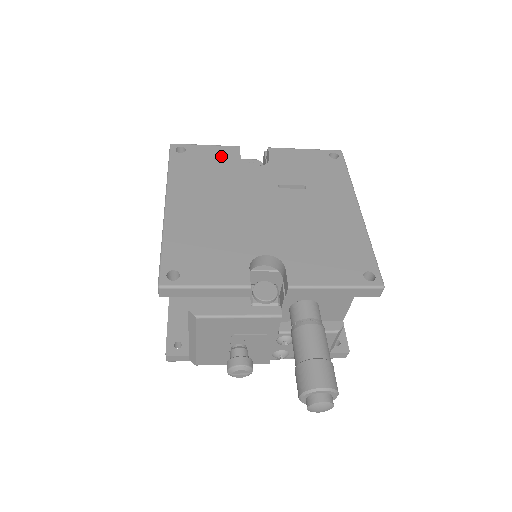
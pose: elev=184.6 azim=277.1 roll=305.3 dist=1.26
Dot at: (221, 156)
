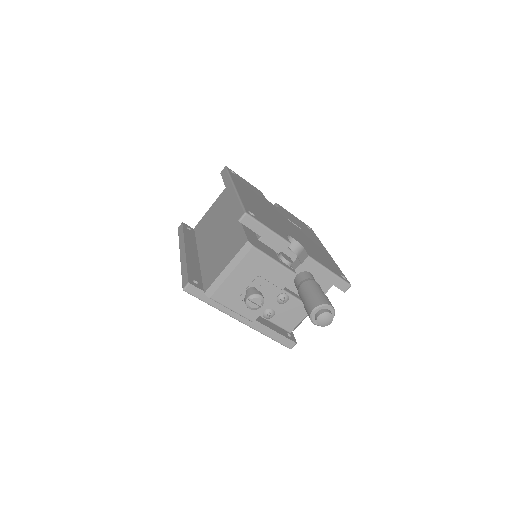
Dot at: (254, 189)
